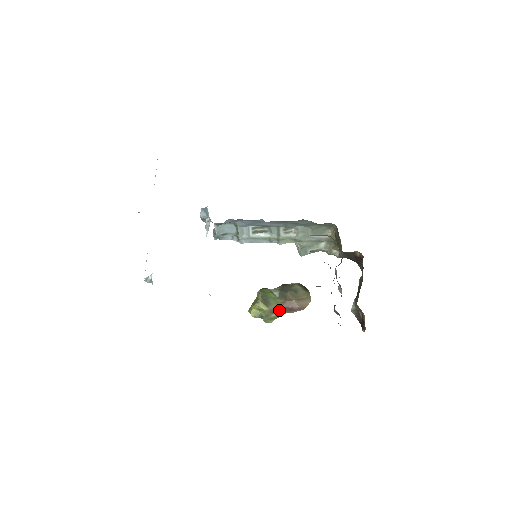
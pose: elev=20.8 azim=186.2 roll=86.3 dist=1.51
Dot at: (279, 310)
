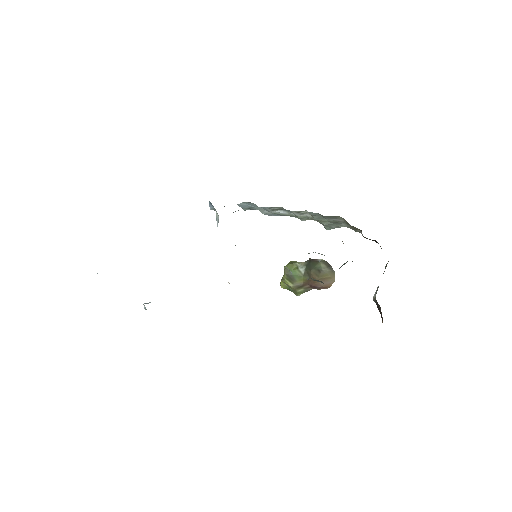
Dot at: (305, 286)
